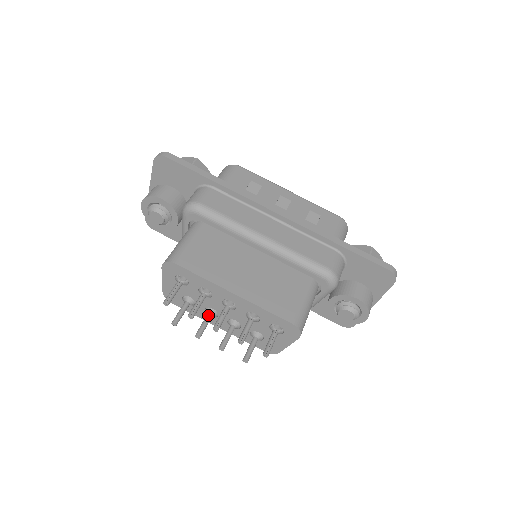
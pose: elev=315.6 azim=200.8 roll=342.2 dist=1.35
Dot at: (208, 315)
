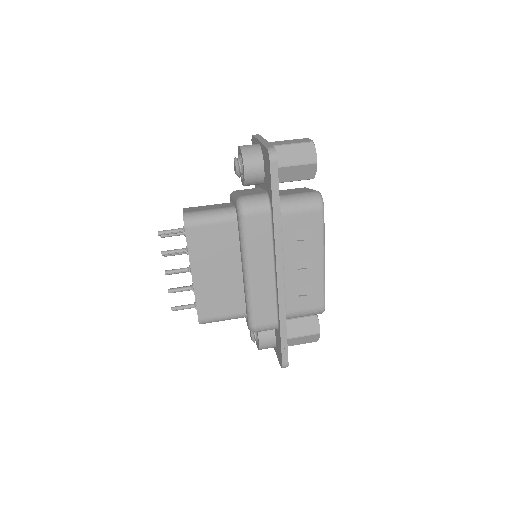
Dot at: occluded
